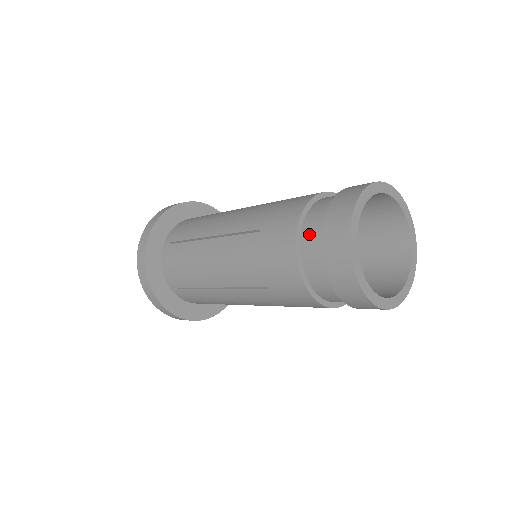
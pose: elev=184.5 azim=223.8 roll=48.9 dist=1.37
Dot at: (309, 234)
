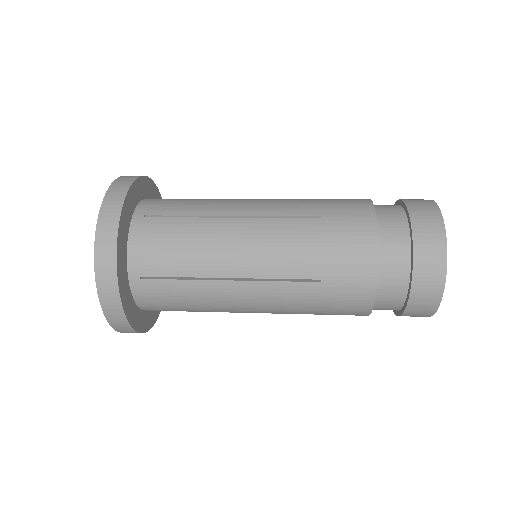
Dot at: (388, 287)
